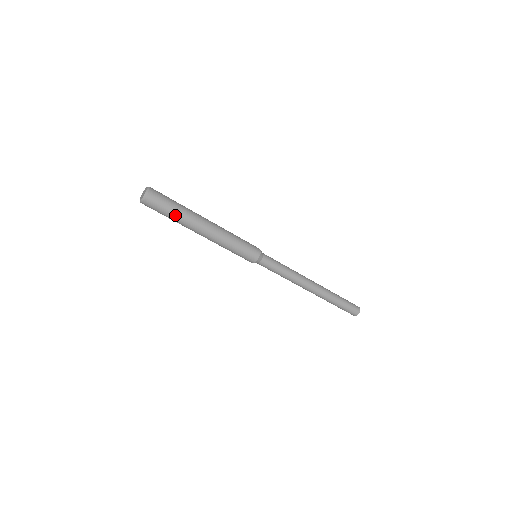
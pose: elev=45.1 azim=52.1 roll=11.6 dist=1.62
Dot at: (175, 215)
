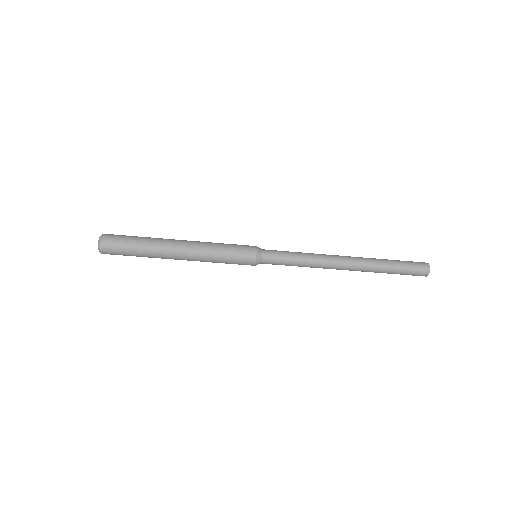
Dot at: (139, 242)
